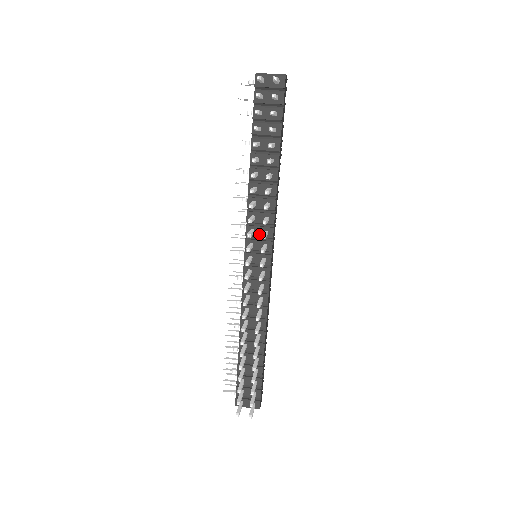
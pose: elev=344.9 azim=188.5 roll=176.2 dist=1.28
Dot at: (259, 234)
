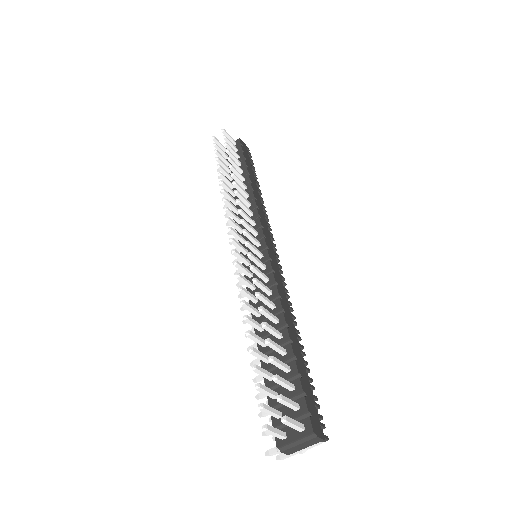
Dot at: occluded
